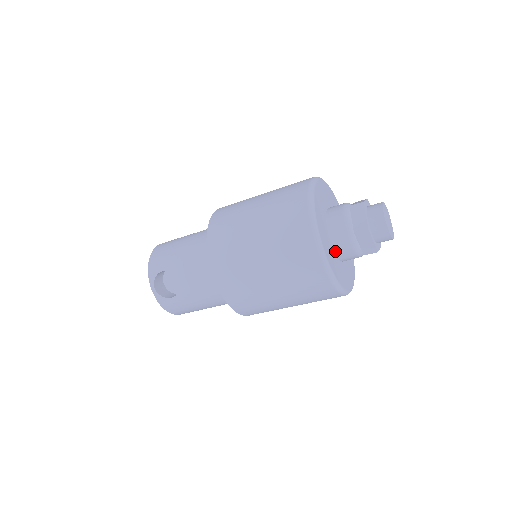
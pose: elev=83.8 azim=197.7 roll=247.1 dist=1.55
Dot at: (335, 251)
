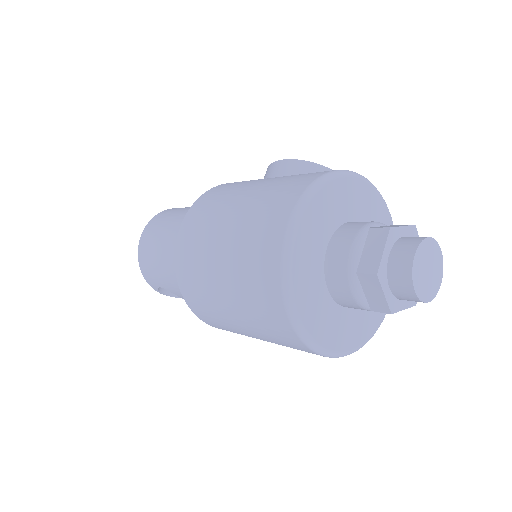
Dot at: occluded
